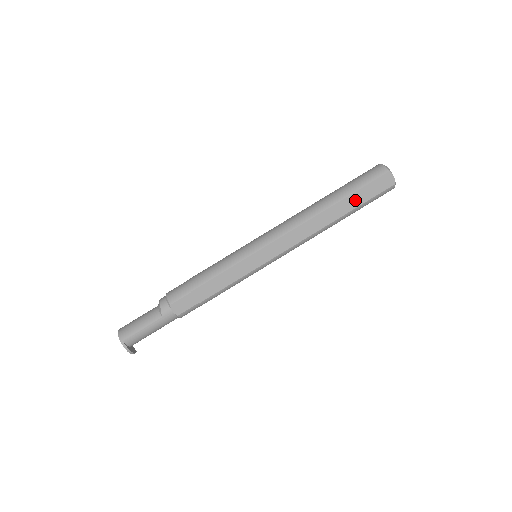
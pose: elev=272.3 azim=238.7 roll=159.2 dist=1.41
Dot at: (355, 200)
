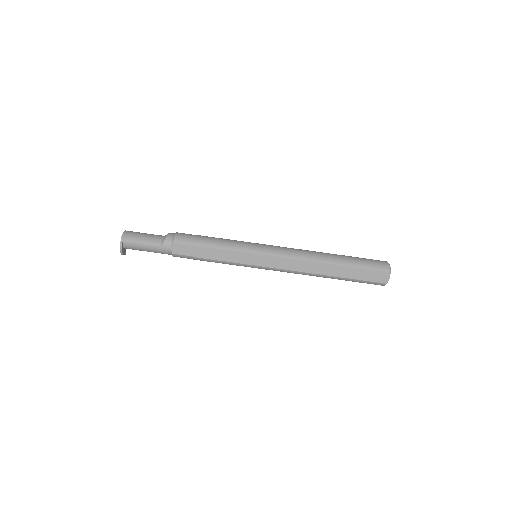
Dot at: (351, 273)
